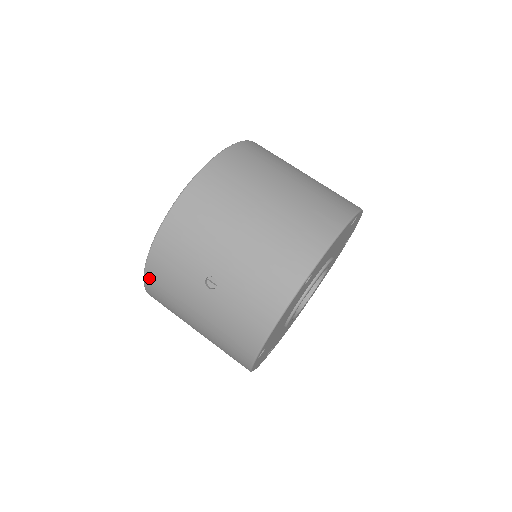
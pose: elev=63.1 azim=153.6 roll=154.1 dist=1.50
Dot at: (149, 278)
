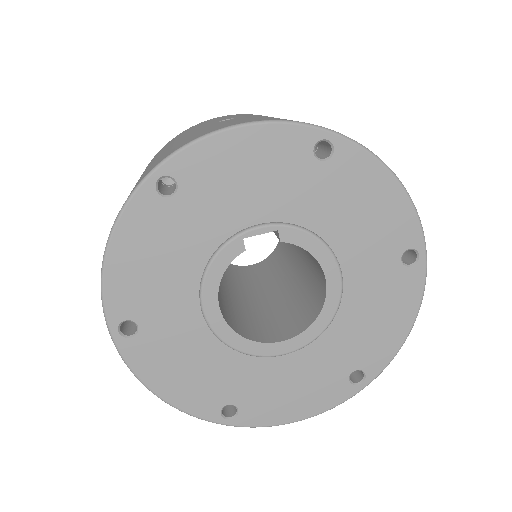
Dot at: occluded
